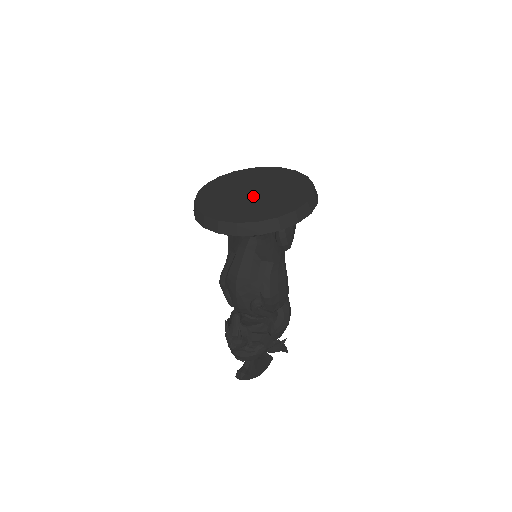
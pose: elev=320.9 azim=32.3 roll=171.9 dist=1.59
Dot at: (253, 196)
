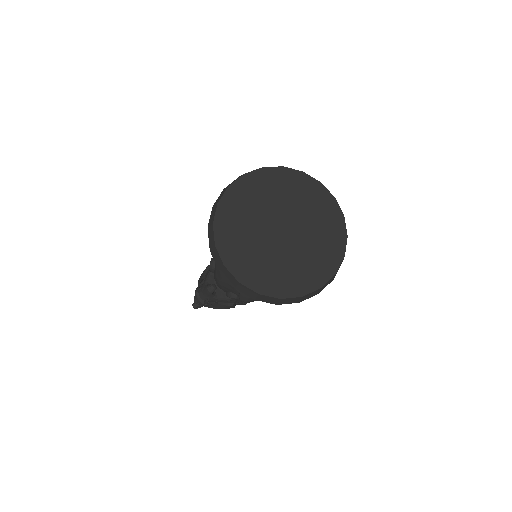
Dot at: (277, 239)
